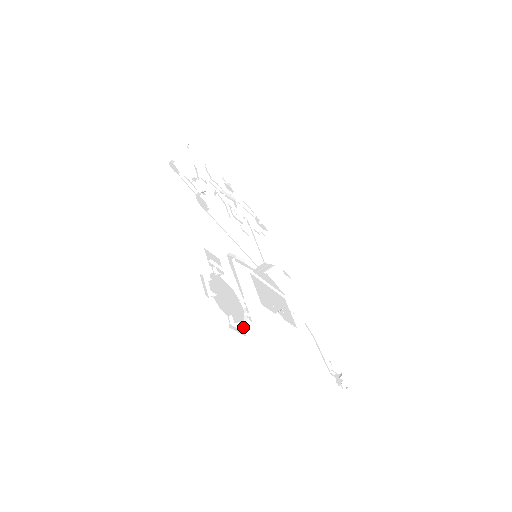
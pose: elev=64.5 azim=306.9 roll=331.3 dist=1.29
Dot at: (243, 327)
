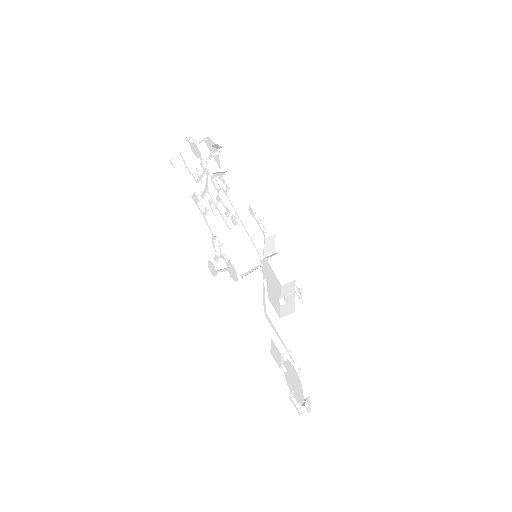
Dot at: (306, 394)
